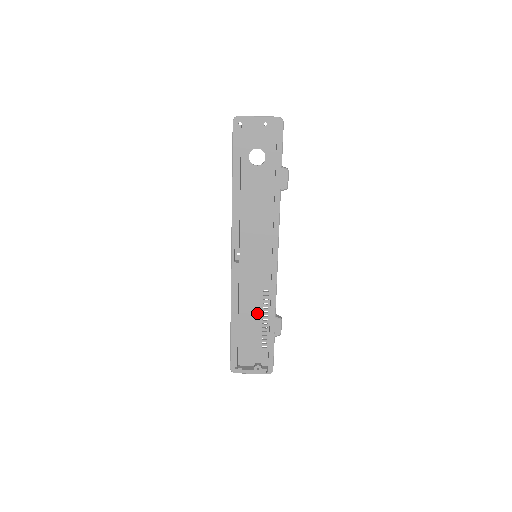
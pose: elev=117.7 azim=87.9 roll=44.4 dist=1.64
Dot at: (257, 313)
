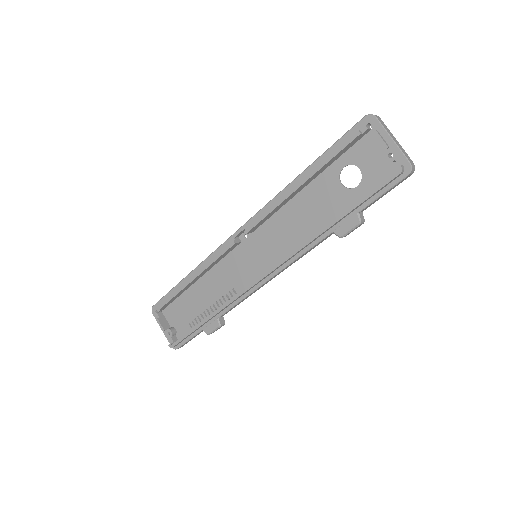
Dot at: (211, 297)
